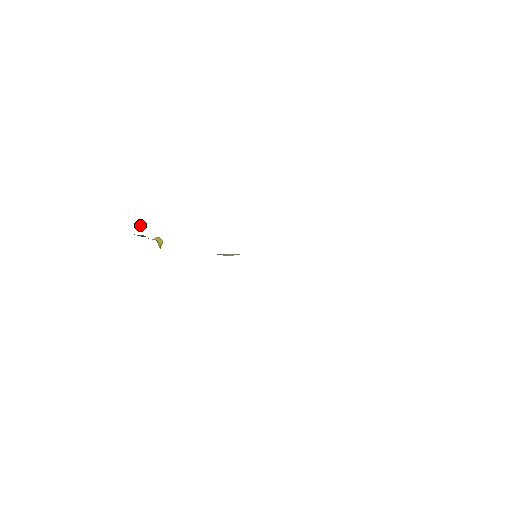
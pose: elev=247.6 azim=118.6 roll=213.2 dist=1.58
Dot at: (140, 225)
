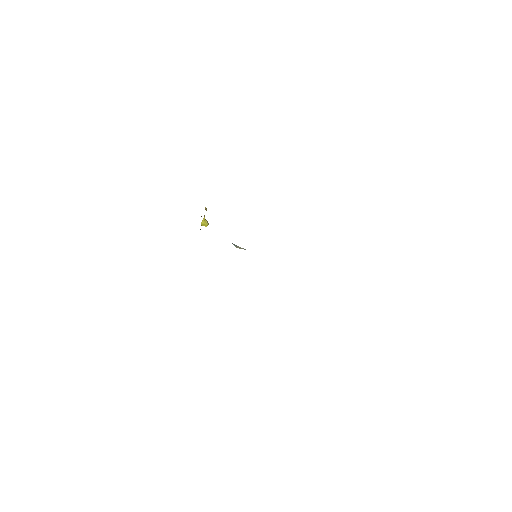
Dot at: occluded
